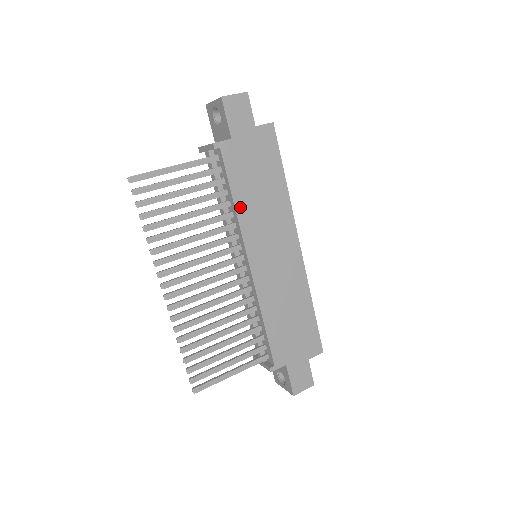
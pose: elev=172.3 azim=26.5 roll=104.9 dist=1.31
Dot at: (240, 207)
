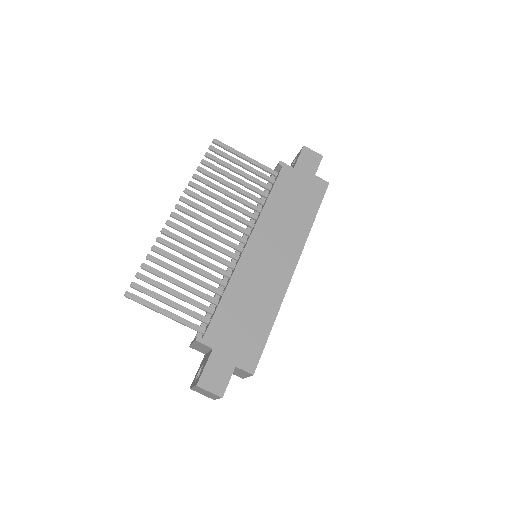
Dot at: (269, 206)
